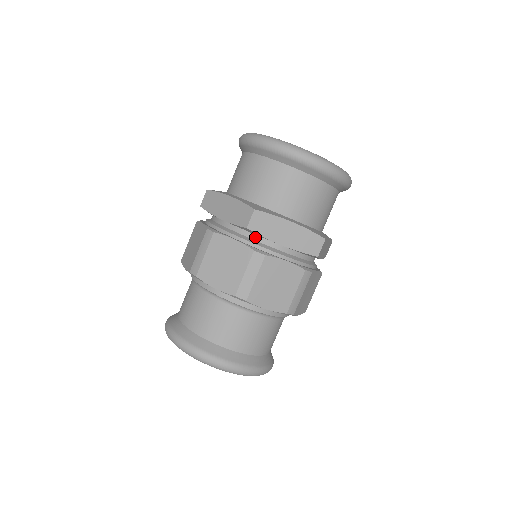
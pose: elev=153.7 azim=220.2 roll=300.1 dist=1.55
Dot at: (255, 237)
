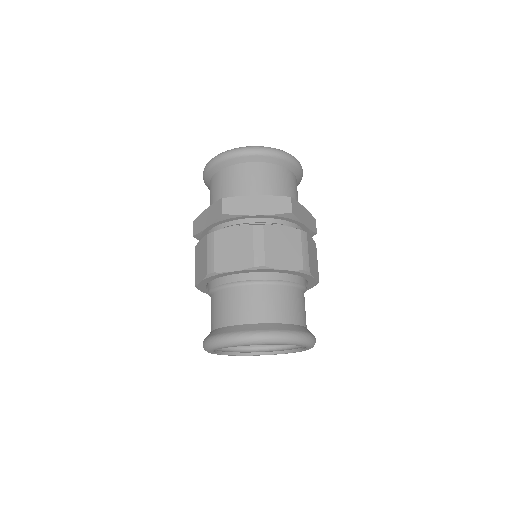
Dot at: (288, 223)
